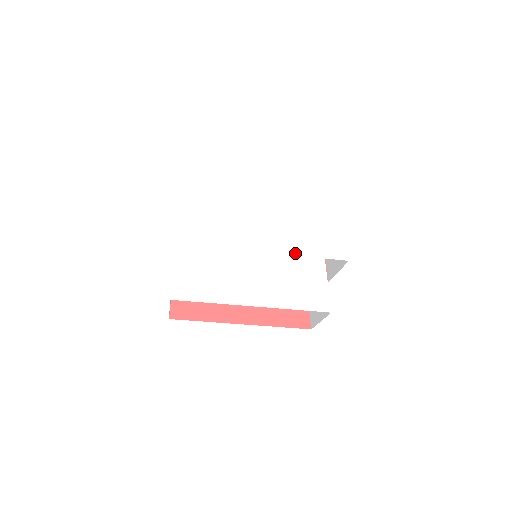
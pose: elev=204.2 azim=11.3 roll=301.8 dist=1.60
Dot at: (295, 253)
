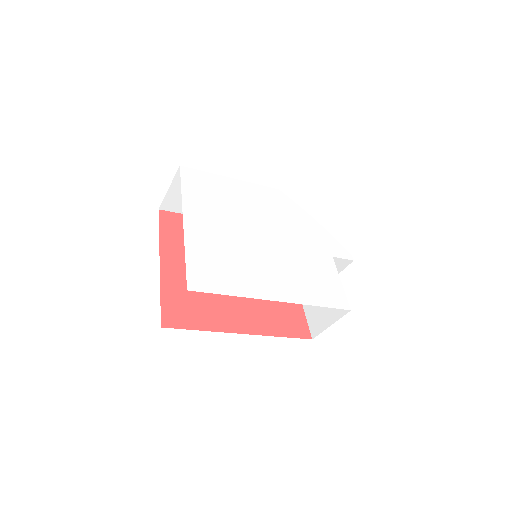
Dot at: (305, 249)
